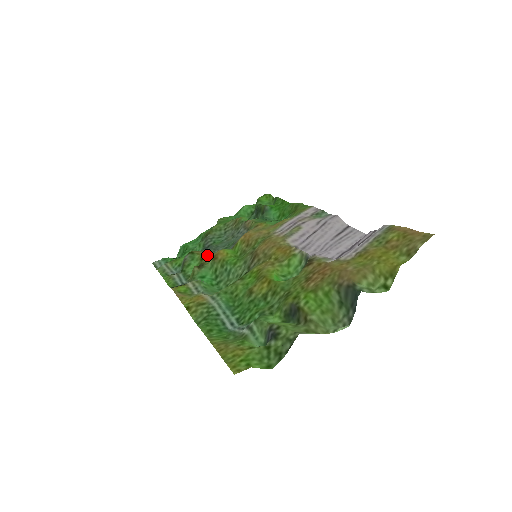
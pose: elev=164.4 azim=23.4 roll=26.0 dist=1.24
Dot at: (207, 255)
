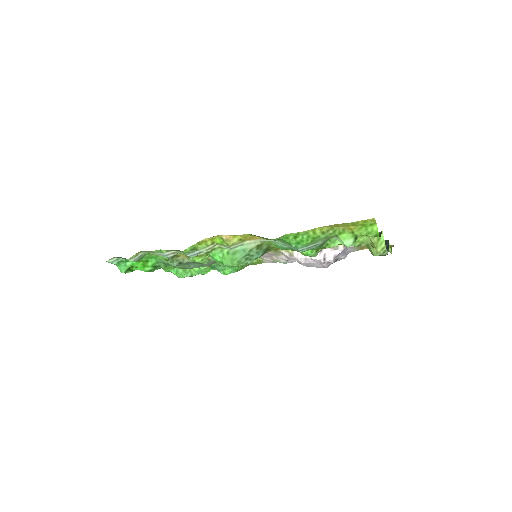
Dot at: occluded
